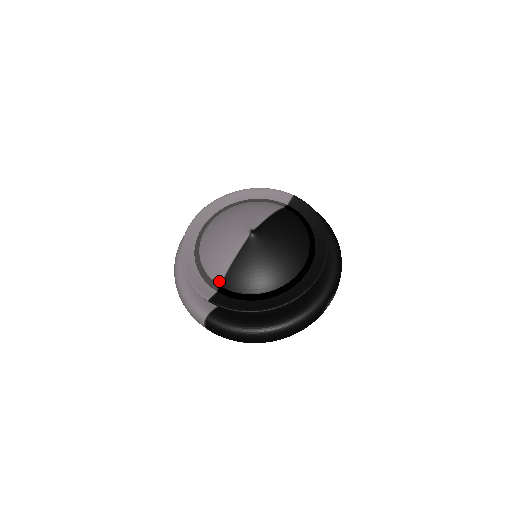
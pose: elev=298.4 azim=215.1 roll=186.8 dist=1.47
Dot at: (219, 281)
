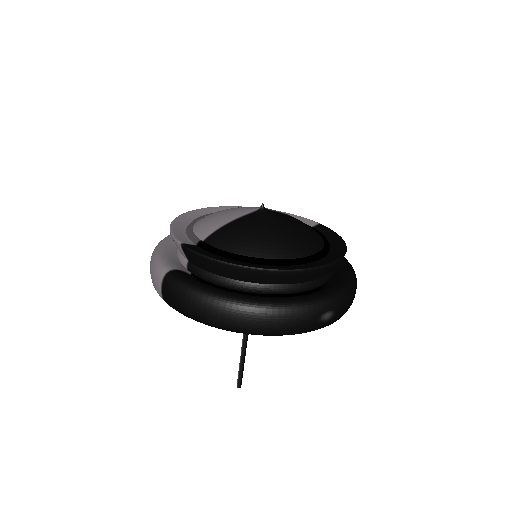
Dot at: (204, 237)
